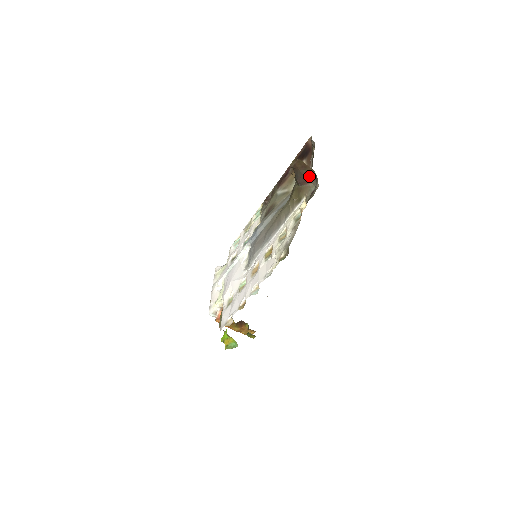
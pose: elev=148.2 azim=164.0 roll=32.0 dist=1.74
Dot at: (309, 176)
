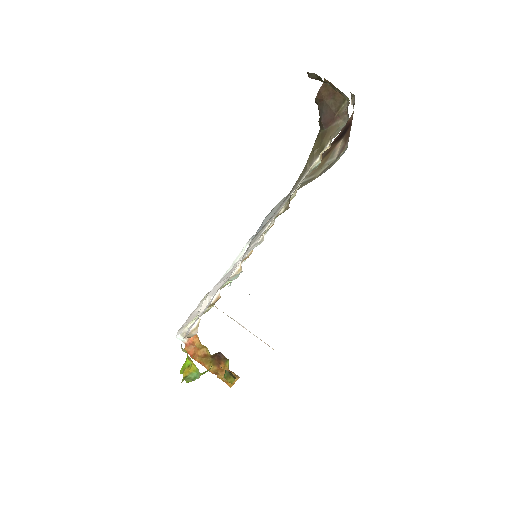
Dot at: (338, 108)
